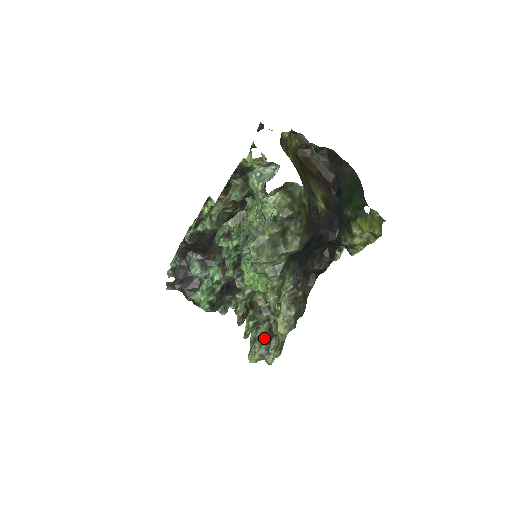
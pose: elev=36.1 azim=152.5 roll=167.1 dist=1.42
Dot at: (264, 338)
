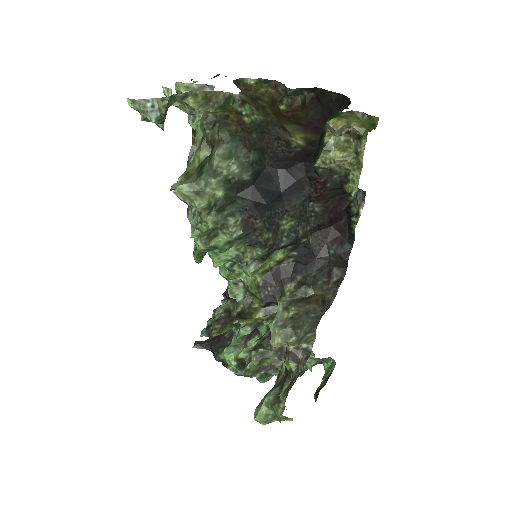
Dot at: (279, 382)
